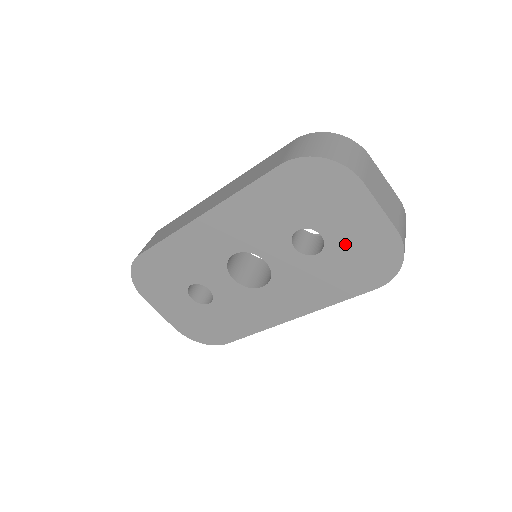
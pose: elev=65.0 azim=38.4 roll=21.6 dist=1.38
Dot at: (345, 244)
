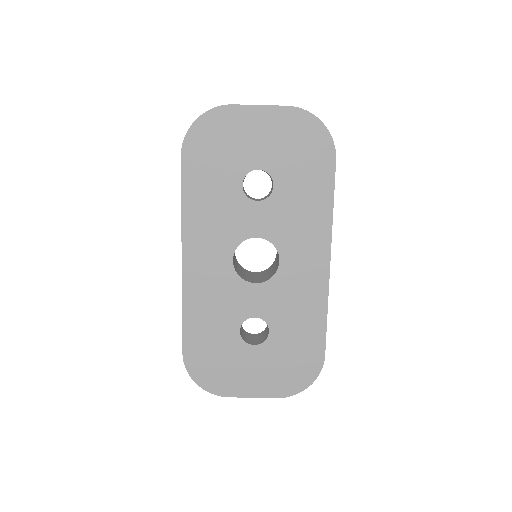
Dot at: (277, 156)
